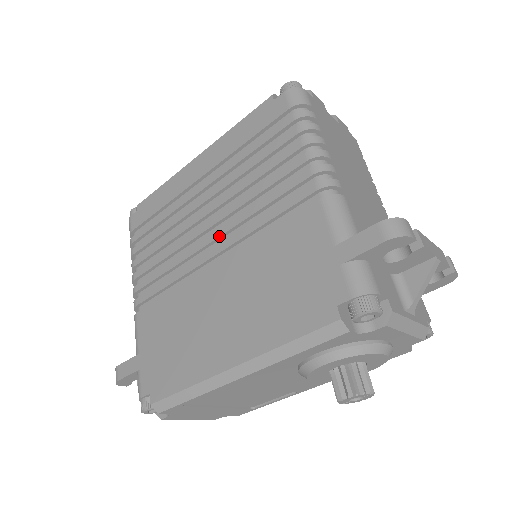
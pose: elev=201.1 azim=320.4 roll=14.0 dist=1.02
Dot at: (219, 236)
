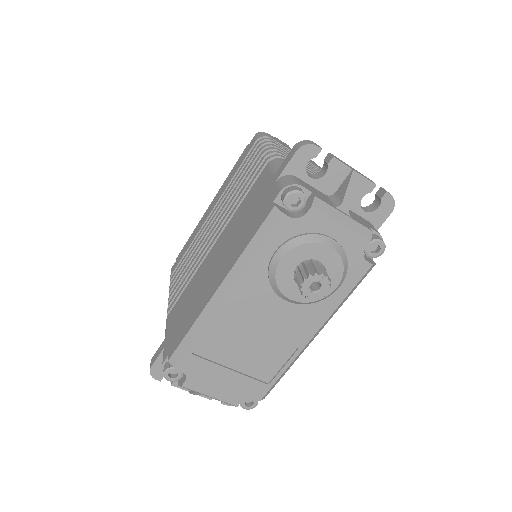
Dot at: (217, 230)
